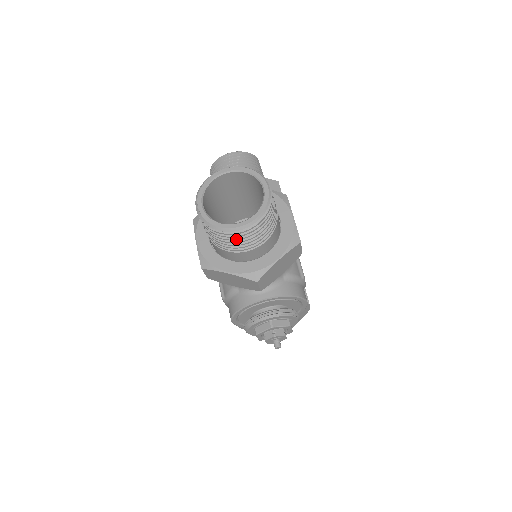
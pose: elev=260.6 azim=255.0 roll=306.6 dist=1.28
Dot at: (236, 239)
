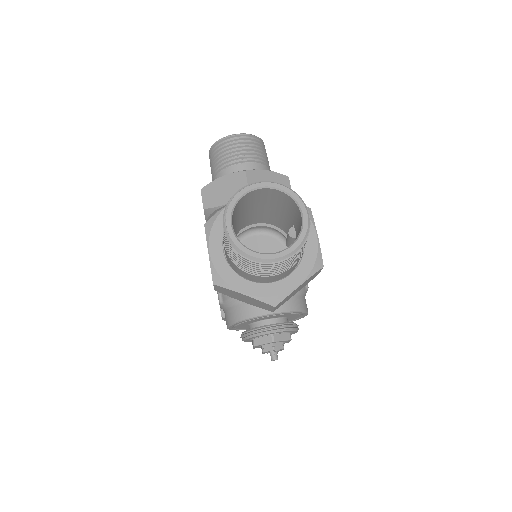
Dot at: (265, 268)
